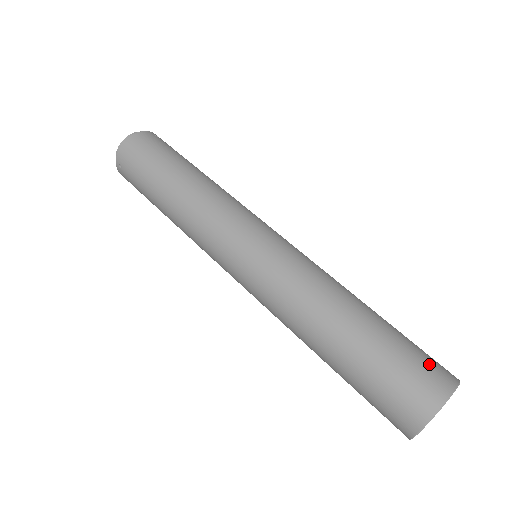
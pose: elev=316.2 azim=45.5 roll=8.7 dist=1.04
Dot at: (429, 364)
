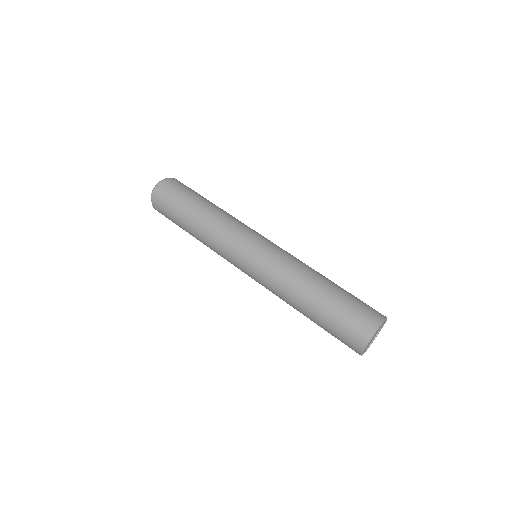
Dot at: (365, 312)
